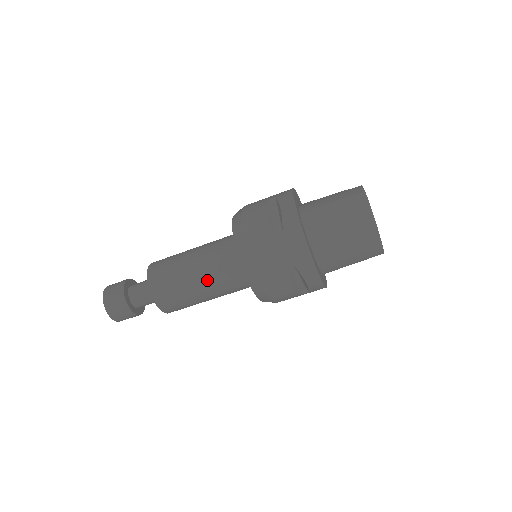
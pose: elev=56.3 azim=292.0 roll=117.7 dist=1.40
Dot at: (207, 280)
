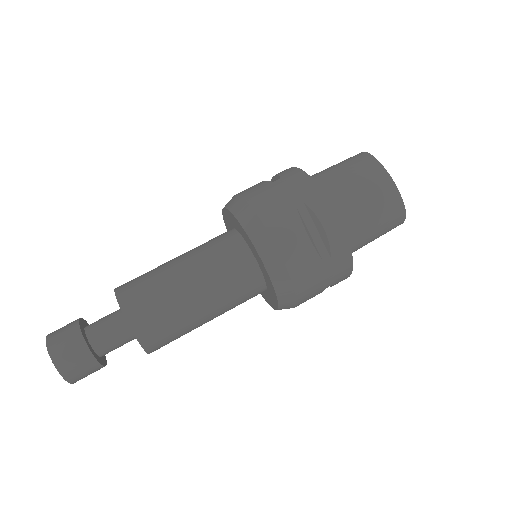
Dot at: (196, 267)
